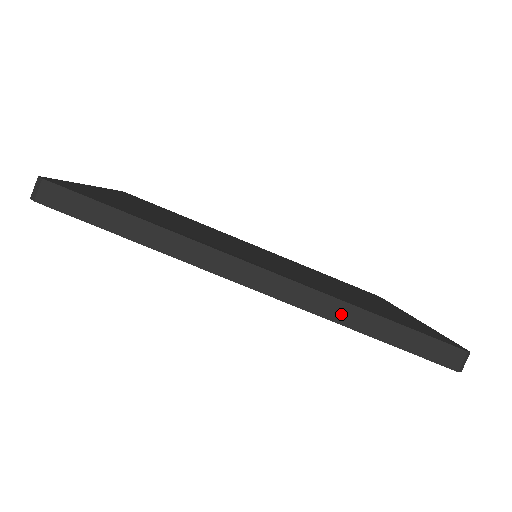
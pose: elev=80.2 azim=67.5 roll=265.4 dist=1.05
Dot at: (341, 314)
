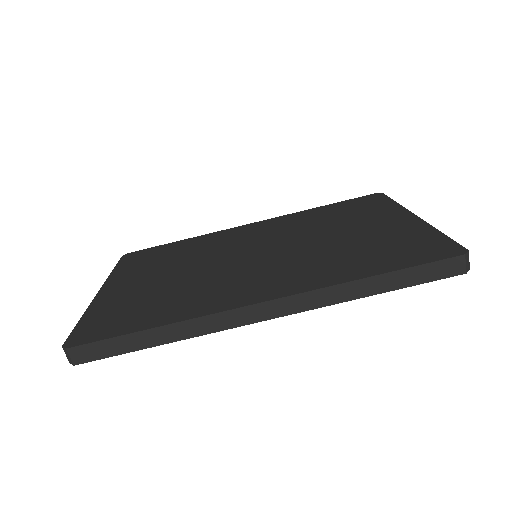
Dot at: (345, 294)
